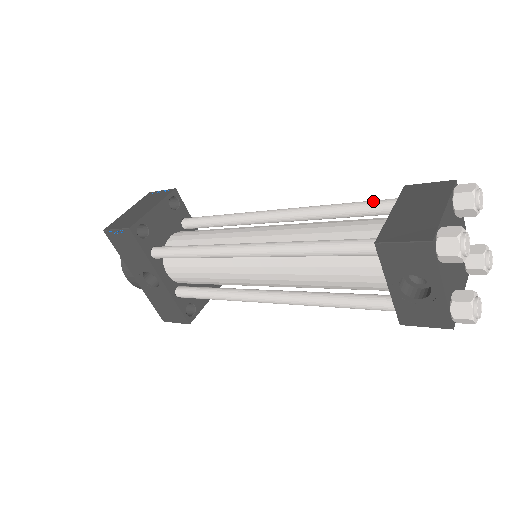
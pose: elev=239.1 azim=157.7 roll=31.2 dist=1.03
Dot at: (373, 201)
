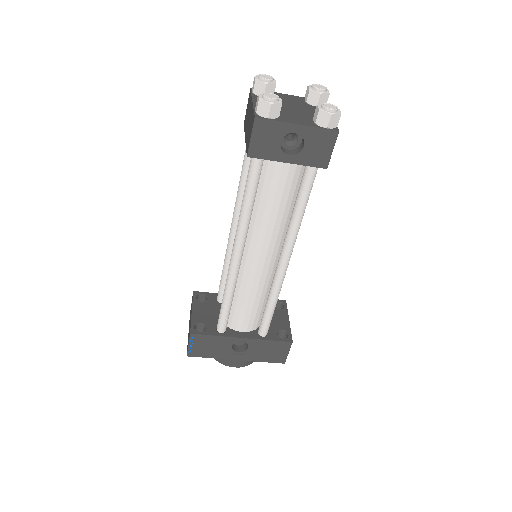
Dot at: (245, 150)
